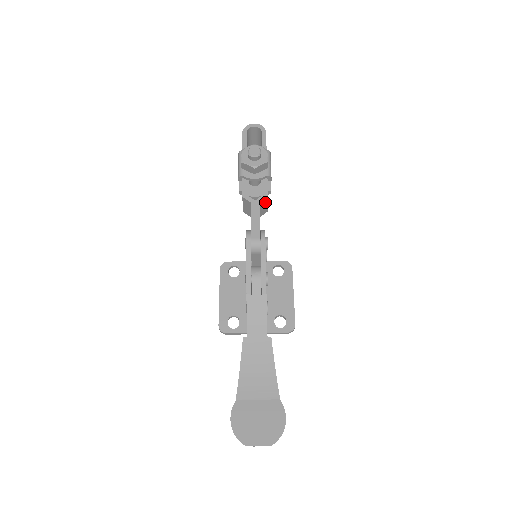
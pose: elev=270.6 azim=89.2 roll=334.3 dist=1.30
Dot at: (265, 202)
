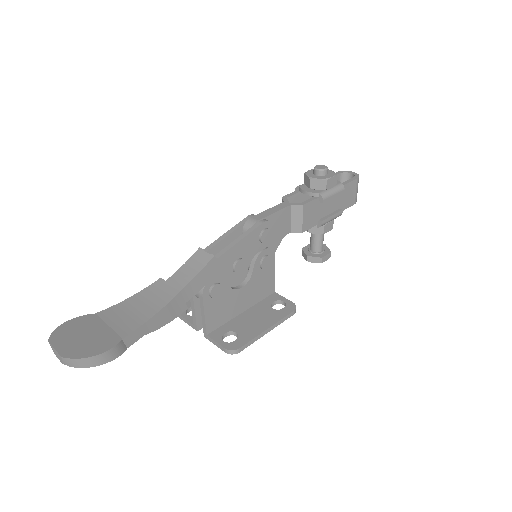
Dot at: (299, 212)
